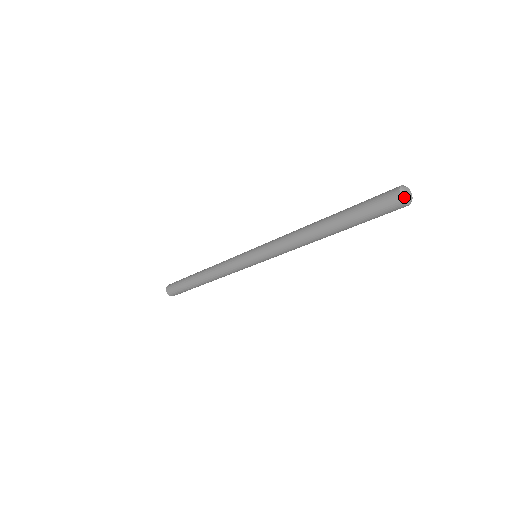
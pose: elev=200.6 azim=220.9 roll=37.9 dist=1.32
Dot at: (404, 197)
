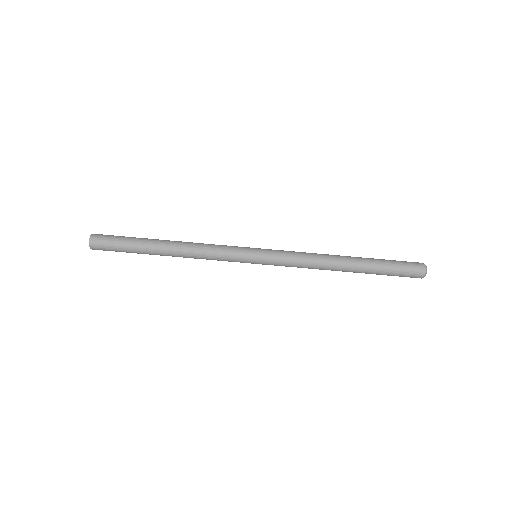
Dot at: occluded
